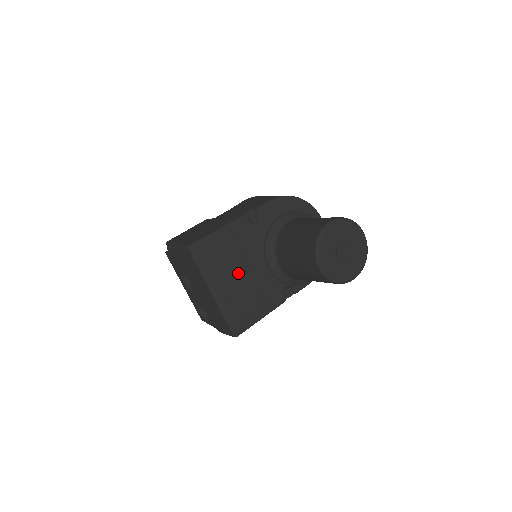
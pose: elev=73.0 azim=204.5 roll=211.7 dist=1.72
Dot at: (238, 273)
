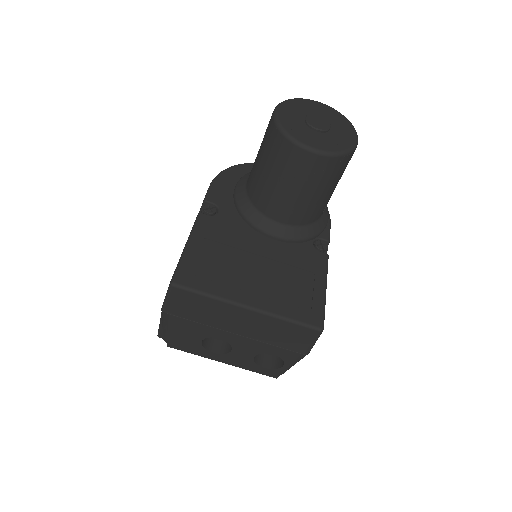
Dot at: (252, 268)
